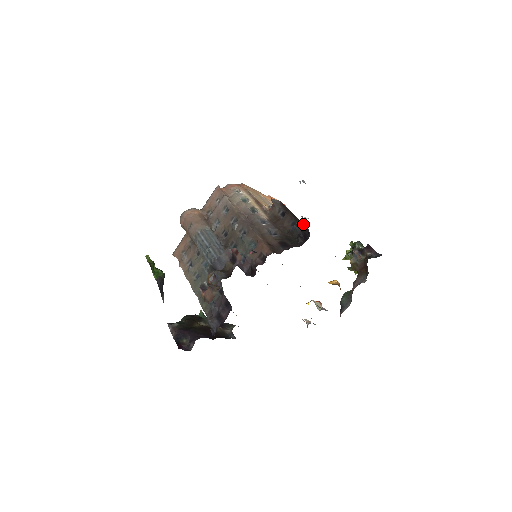
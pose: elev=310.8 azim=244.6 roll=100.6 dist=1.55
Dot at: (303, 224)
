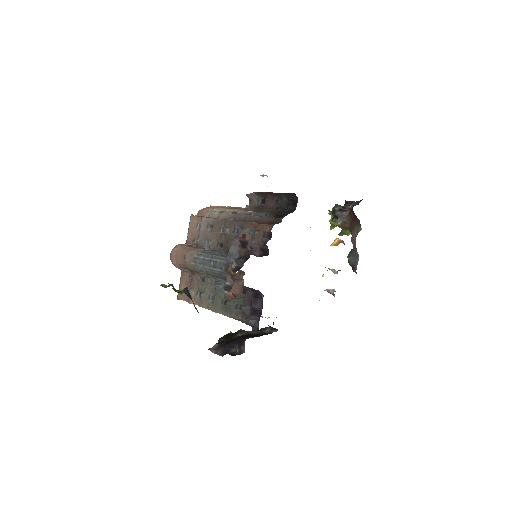
Dot at: (286, 193)
